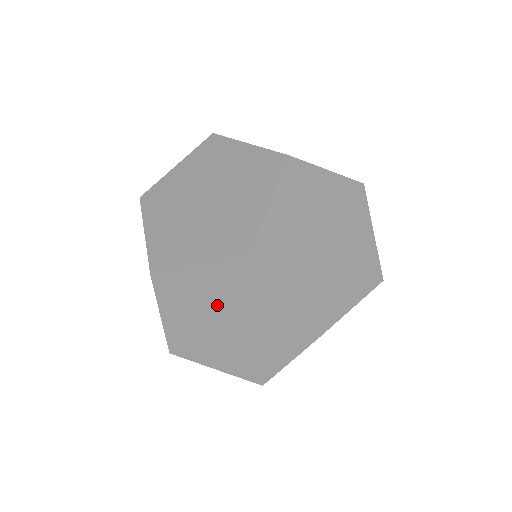
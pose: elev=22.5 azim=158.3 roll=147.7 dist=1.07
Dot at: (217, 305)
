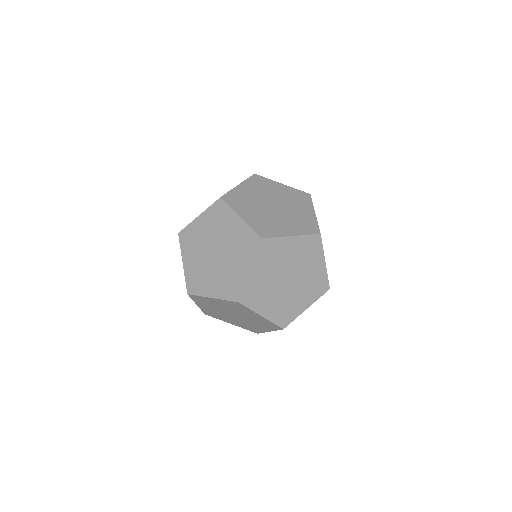
Dot at: (288, 265)
